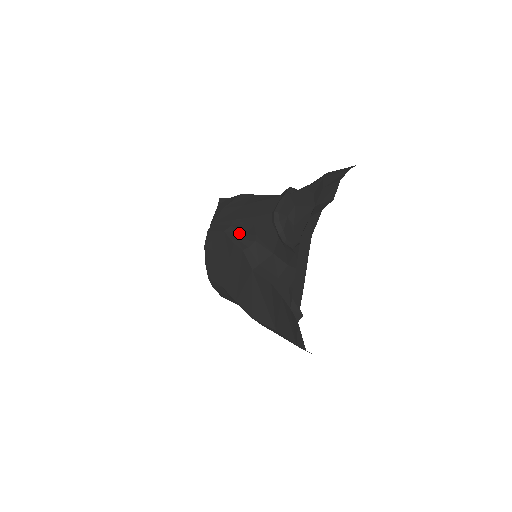
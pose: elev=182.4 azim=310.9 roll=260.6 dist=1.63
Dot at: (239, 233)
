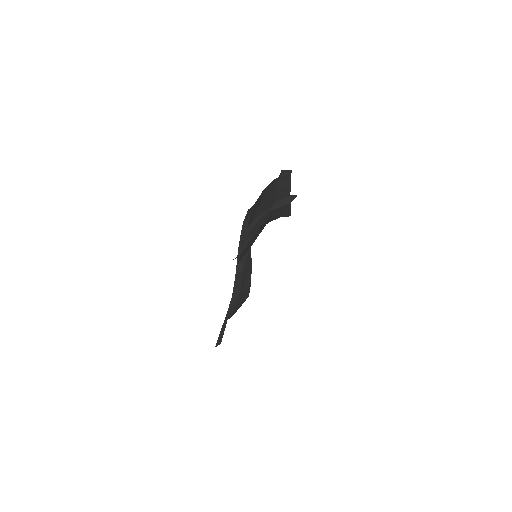
Dot at: occluded
